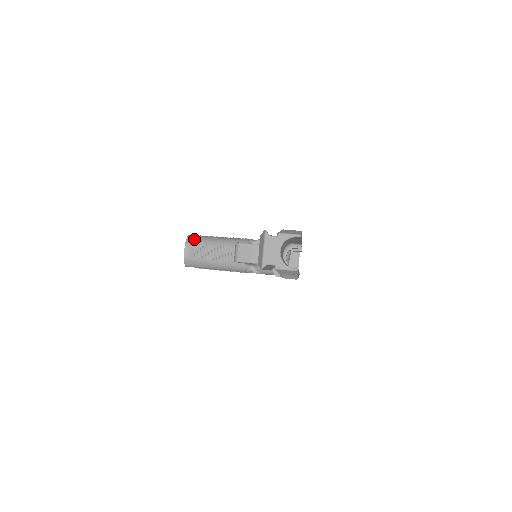
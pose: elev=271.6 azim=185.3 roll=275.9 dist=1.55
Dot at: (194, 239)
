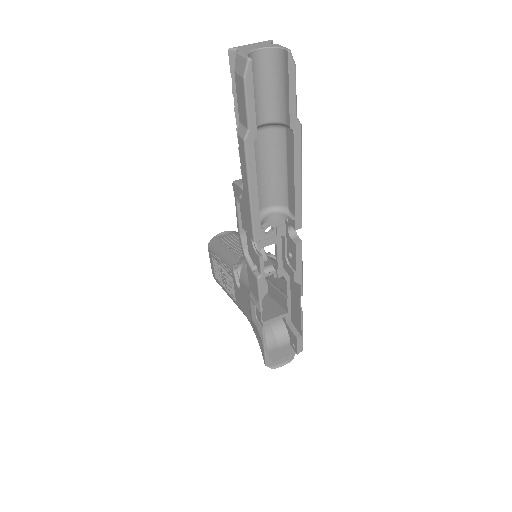
Dot at: occluded
